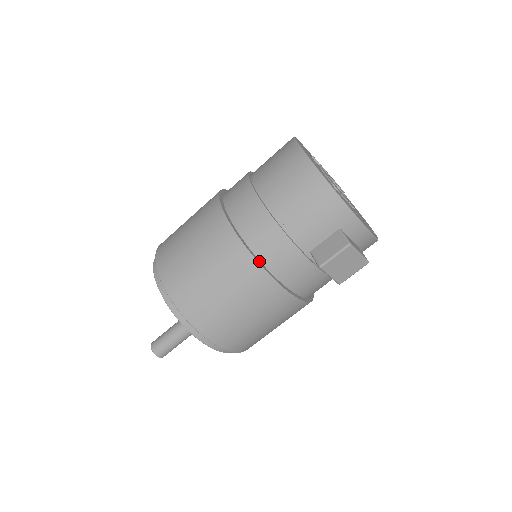
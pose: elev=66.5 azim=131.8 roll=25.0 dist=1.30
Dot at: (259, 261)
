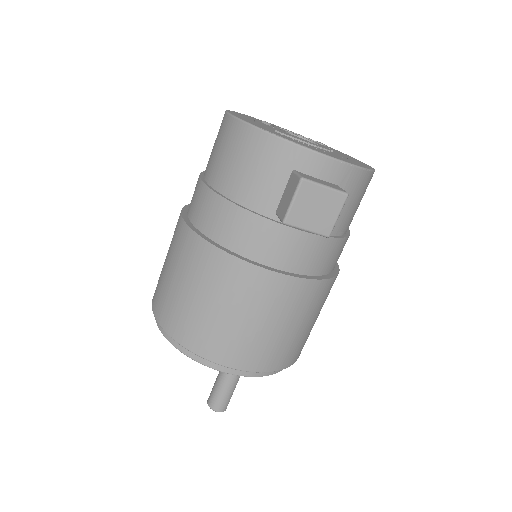
Dot at: (225, 249)
